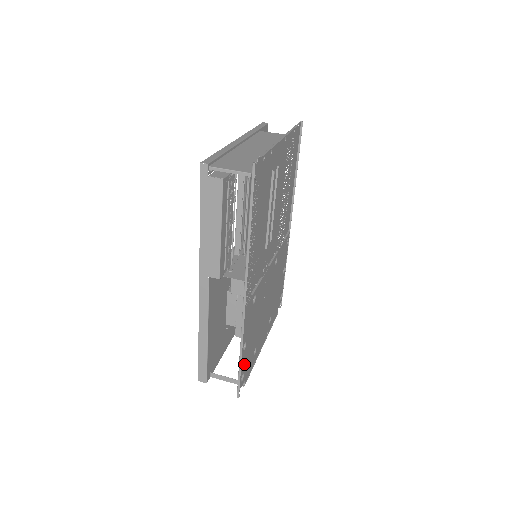
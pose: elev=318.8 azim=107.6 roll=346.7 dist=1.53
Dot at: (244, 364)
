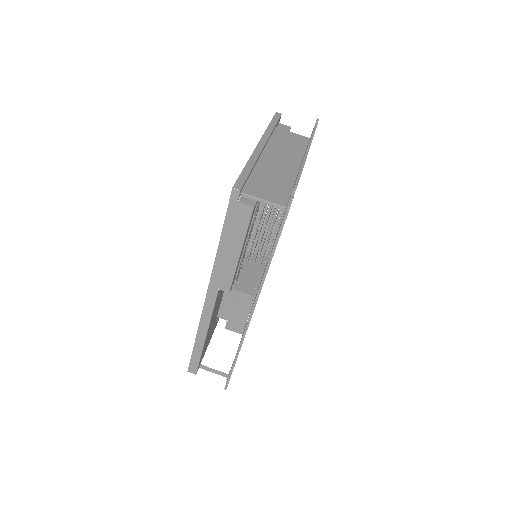
Dot at: occluded
